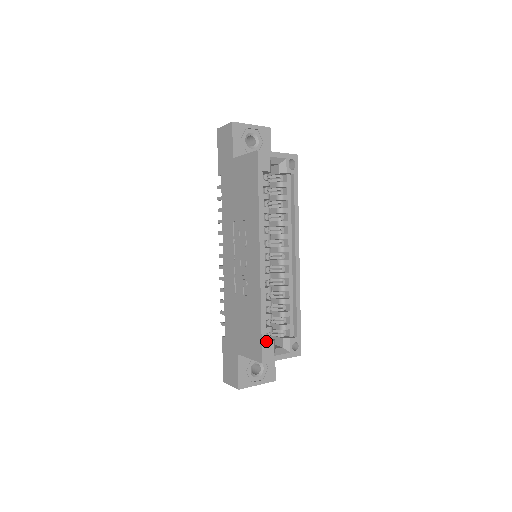
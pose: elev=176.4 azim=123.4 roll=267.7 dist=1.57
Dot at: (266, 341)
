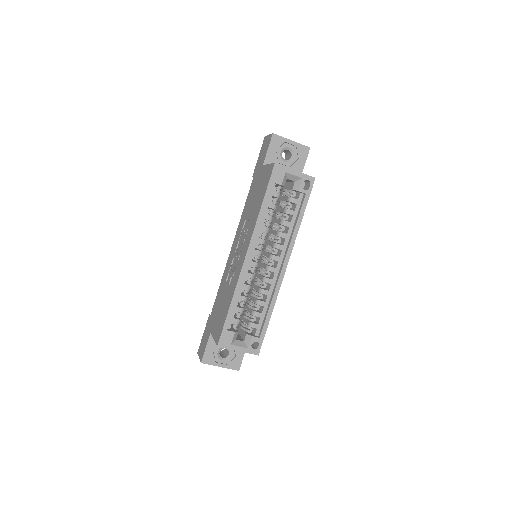
Dot at: (229, 329)
